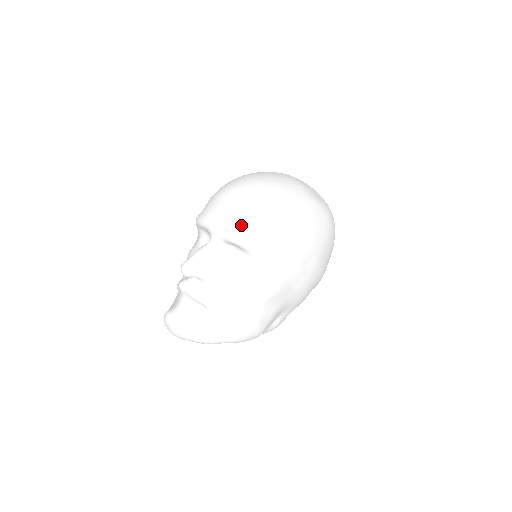
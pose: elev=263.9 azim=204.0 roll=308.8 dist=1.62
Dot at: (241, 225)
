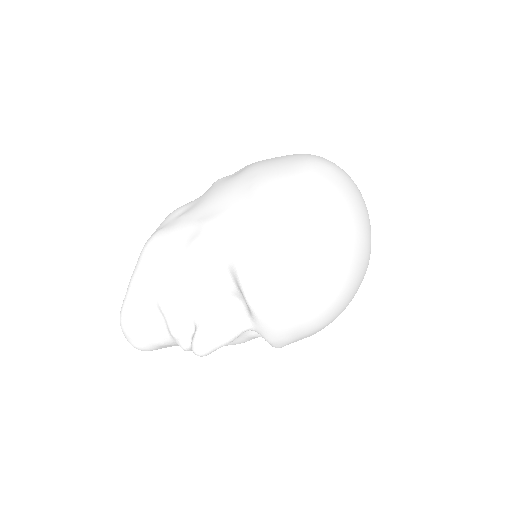
Dot at: (291, 341)
